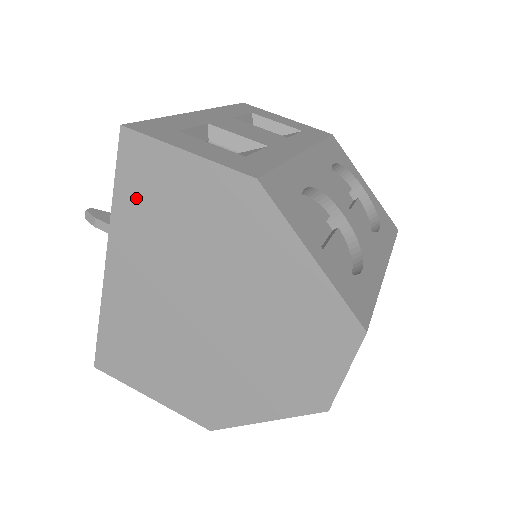
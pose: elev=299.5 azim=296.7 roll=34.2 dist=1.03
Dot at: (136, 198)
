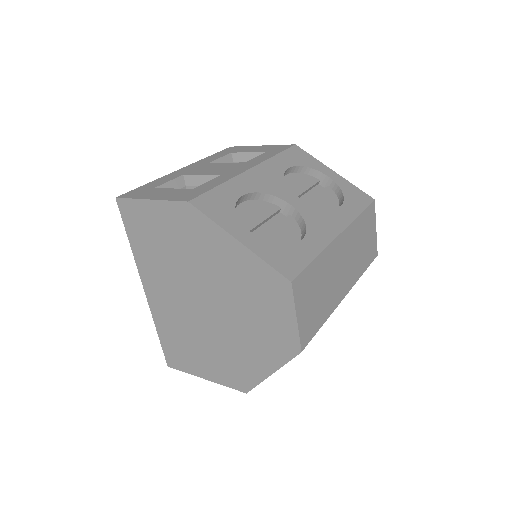
Dot at: (140, 240)
